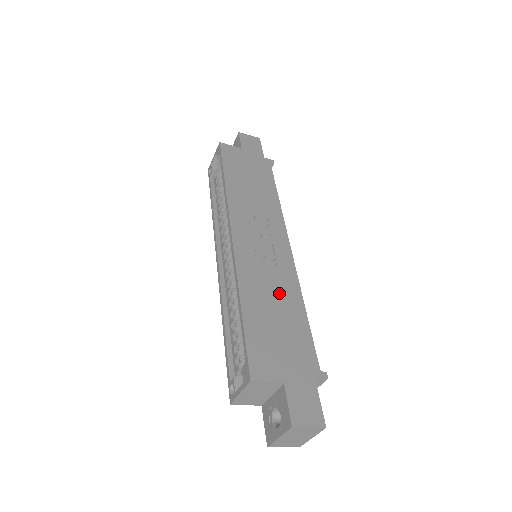
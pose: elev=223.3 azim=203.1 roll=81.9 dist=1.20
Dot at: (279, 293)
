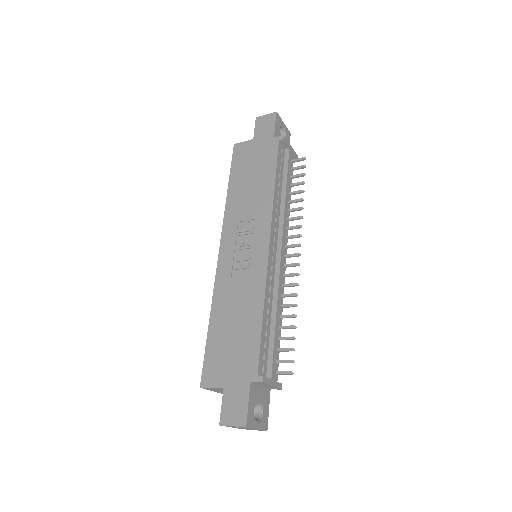
Dot at: (243, 302)
